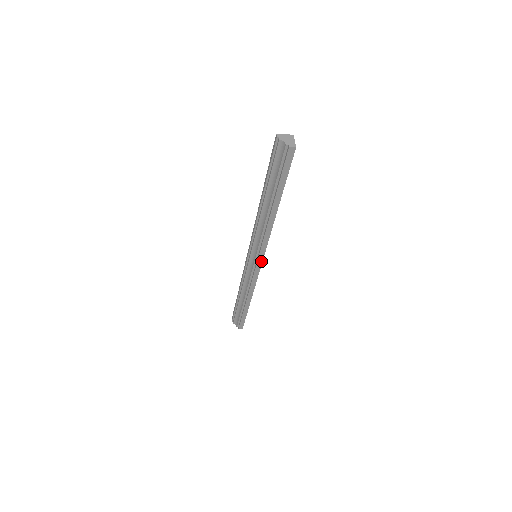
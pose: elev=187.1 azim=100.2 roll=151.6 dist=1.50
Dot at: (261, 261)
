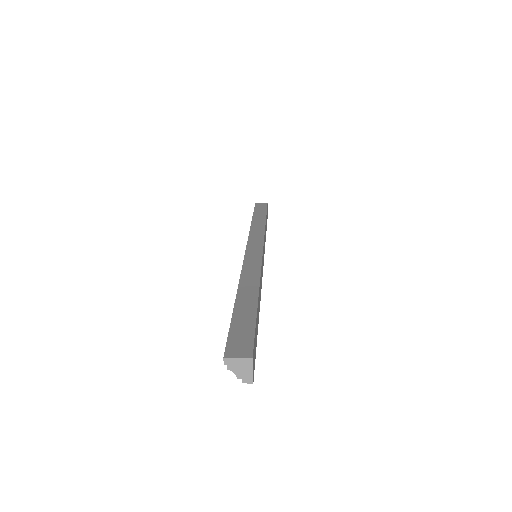
Dot at: occluded
